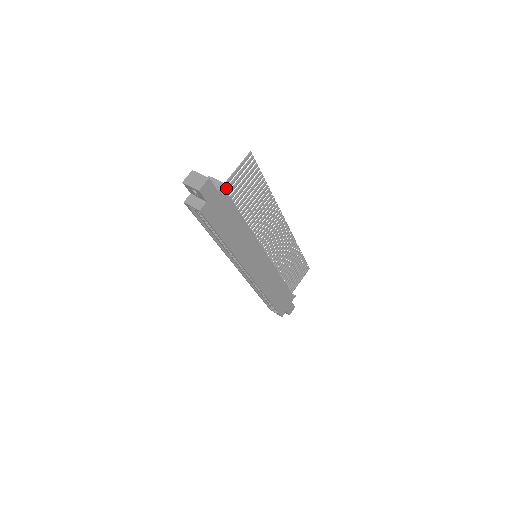
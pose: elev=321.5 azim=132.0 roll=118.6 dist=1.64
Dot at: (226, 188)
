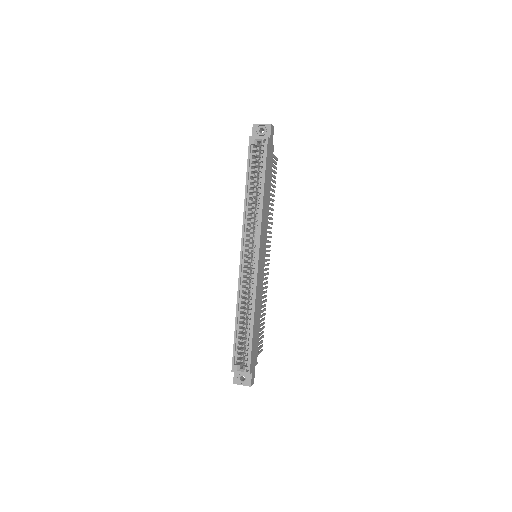
Dot at: occluded
